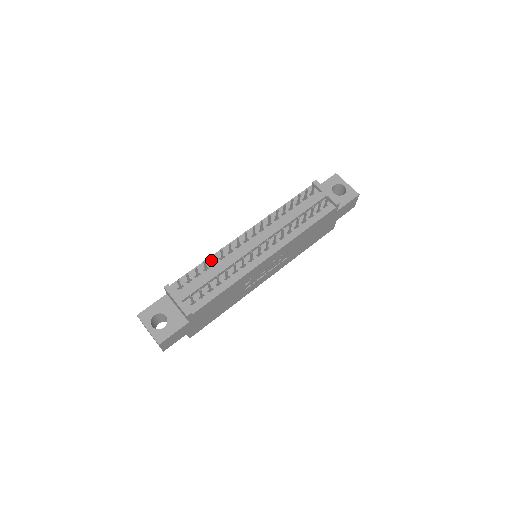
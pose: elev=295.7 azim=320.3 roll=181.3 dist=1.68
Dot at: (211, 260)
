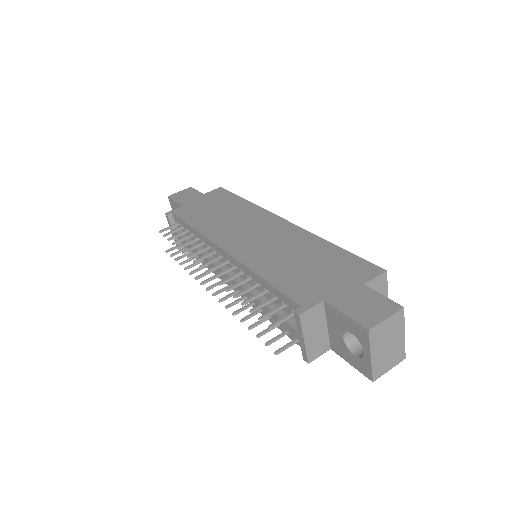
Dot at: (196, 233)
